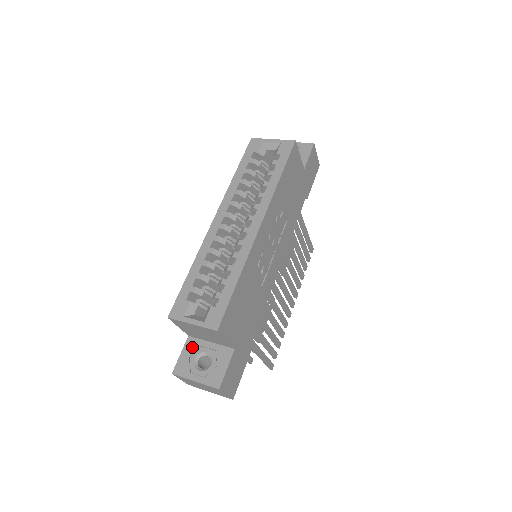
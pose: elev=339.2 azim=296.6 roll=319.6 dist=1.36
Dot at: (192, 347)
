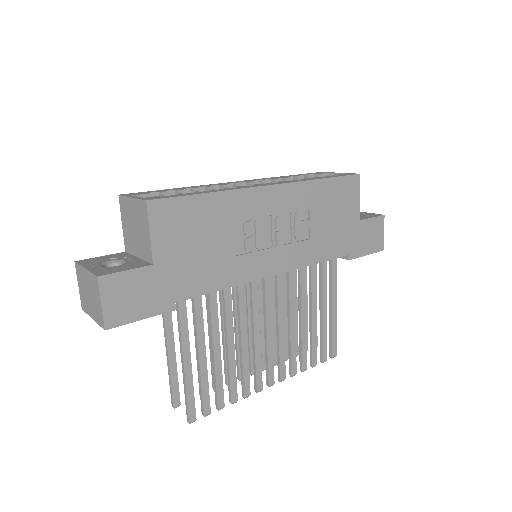
Dot at: (118, 256)
